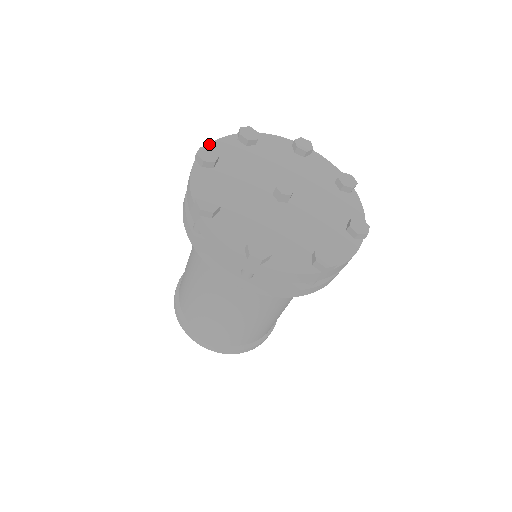
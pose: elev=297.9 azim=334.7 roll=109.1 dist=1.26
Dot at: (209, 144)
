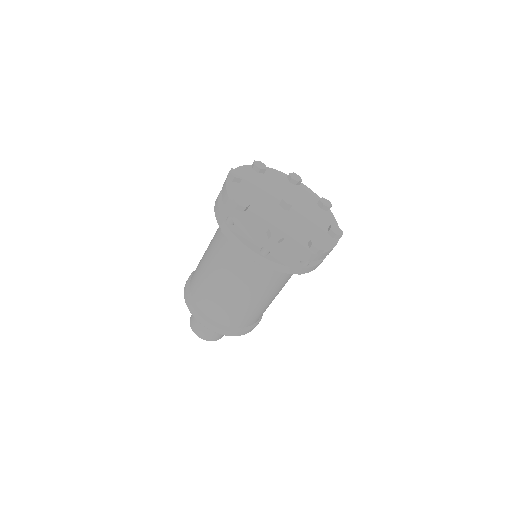
Dot at: (235, 168)
